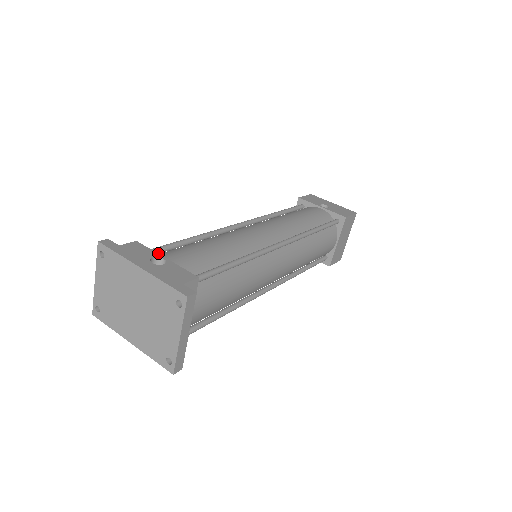
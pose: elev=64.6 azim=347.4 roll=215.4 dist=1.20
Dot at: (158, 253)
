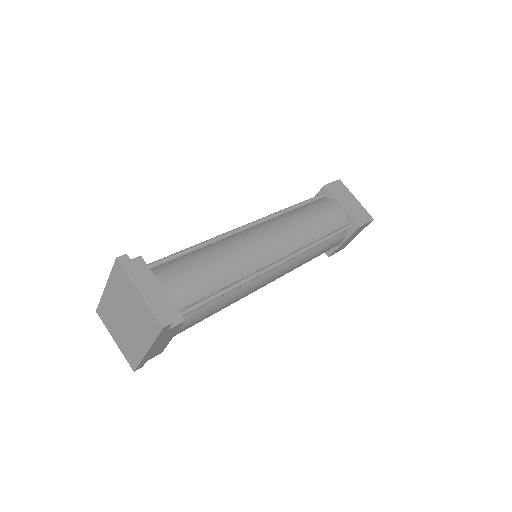
Dot at: occluded
